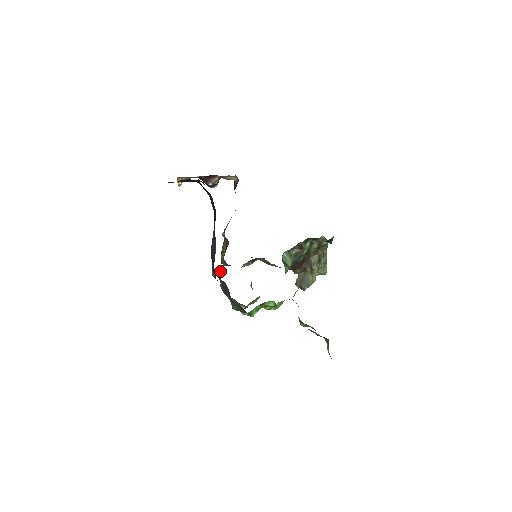
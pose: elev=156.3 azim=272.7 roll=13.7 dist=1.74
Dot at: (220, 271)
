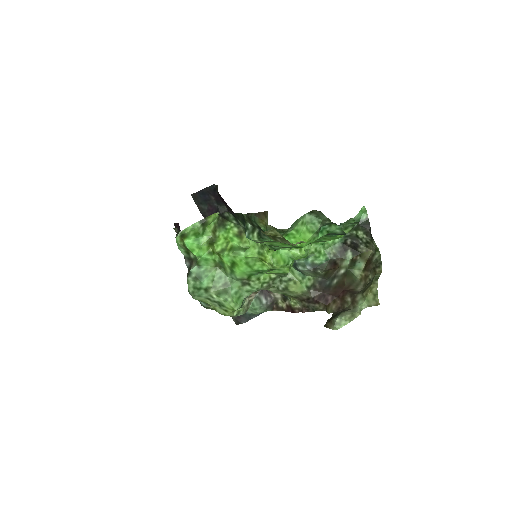
Dot at: occluded
